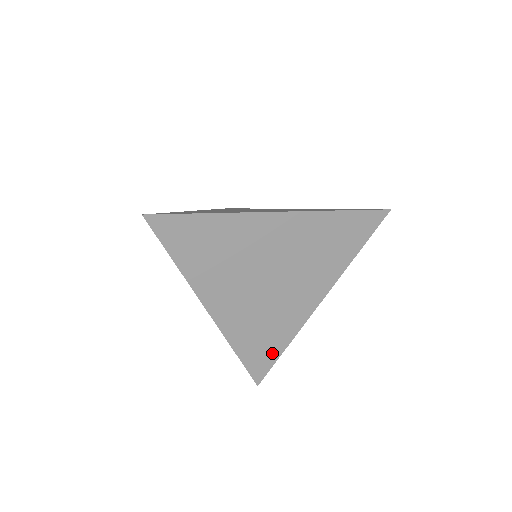
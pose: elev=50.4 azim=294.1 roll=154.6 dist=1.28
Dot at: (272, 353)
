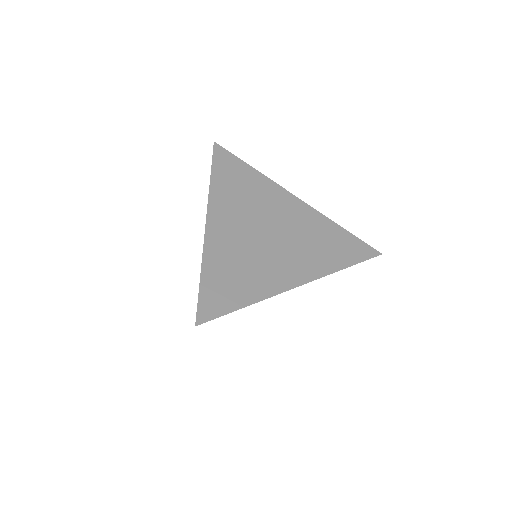
Dot at: occluded
